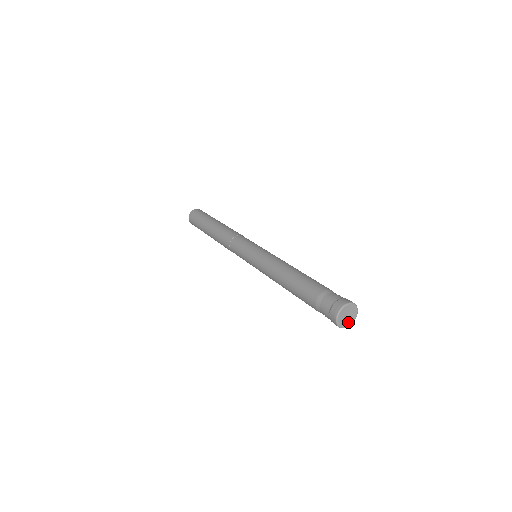
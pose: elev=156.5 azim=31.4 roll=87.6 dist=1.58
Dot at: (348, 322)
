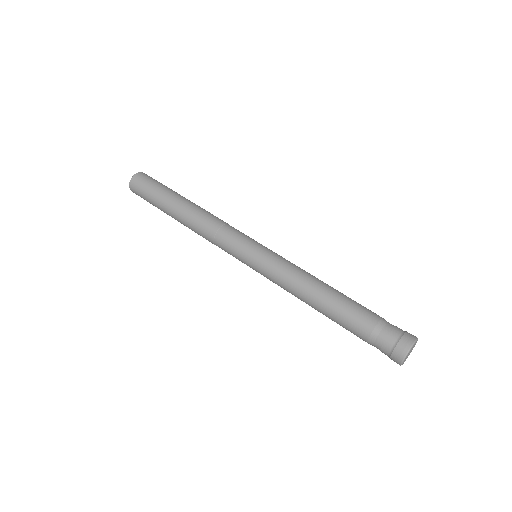
Dot at: (406, 358)
